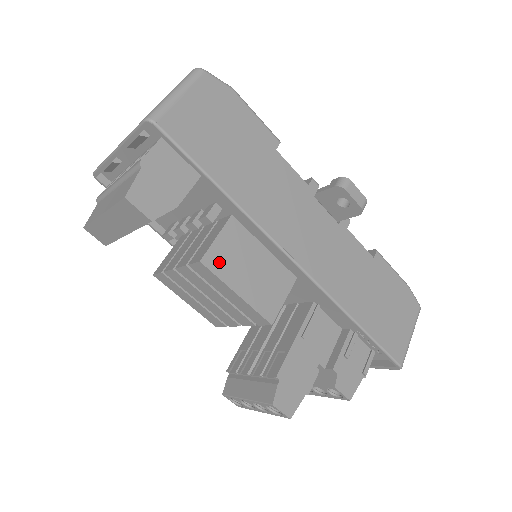
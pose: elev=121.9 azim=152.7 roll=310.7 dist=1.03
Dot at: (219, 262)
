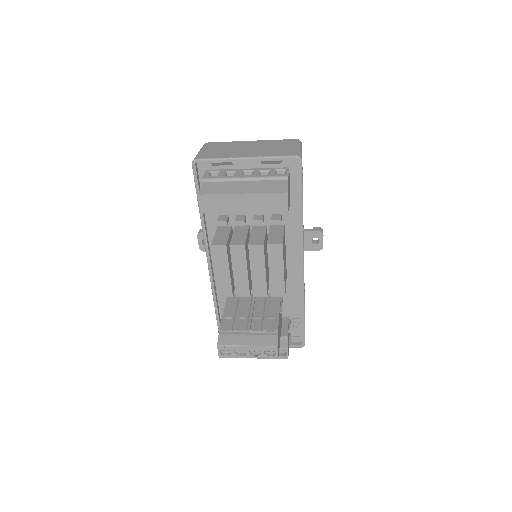
Dot at: (283, 249)
